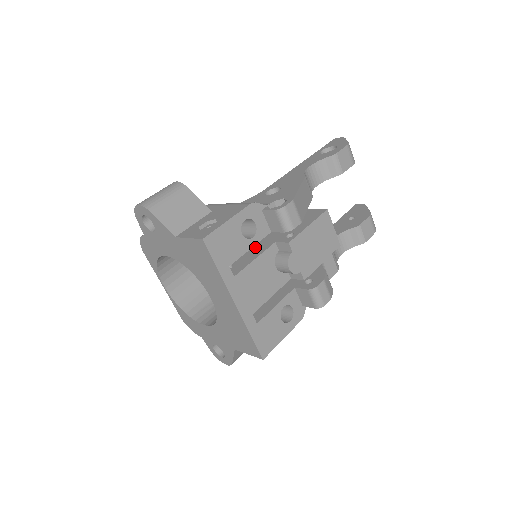
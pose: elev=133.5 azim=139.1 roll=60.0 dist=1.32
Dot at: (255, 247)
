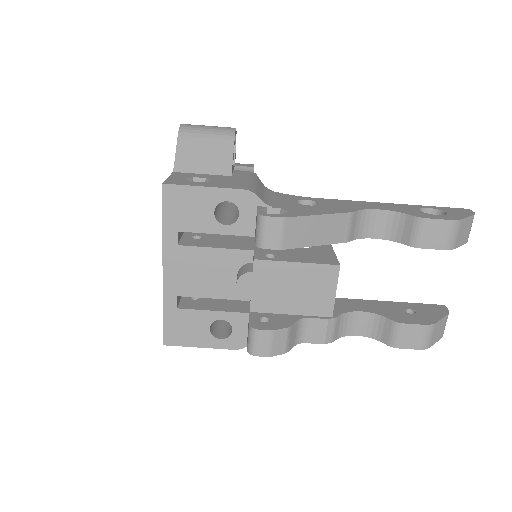
Dot at: (240, 241)
